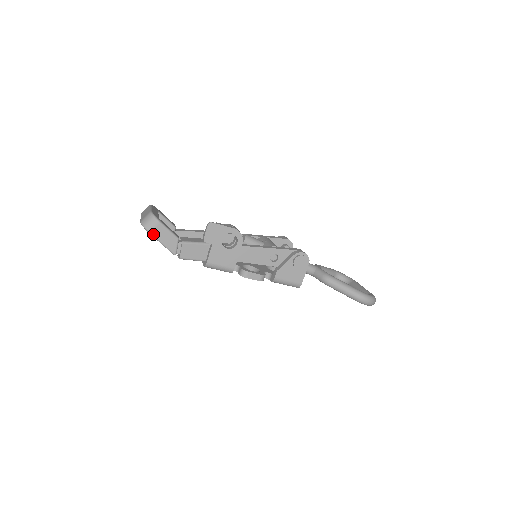
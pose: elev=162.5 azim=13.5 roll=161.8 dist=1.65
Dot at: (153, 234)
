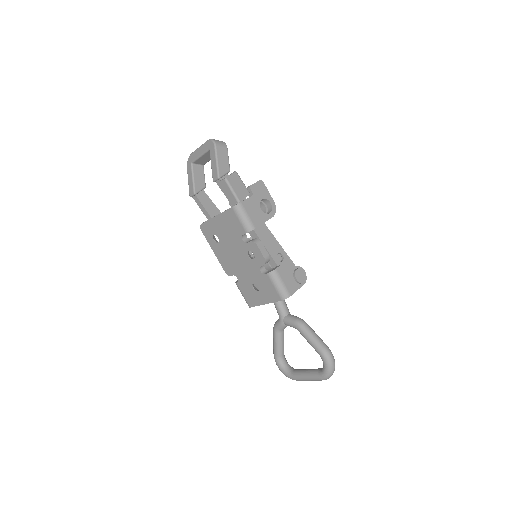
Dot at: (217, 149)
